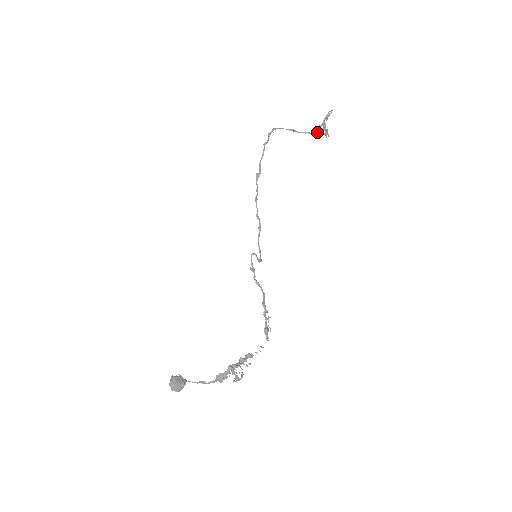
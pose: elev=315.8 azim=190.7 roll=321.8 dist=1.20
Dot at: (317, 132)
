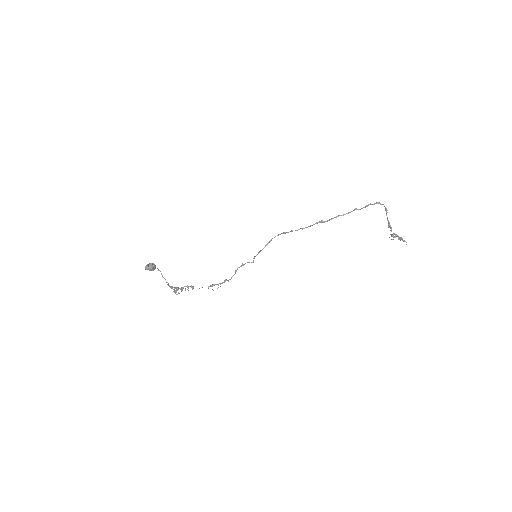
Dot at: (391, 228)
